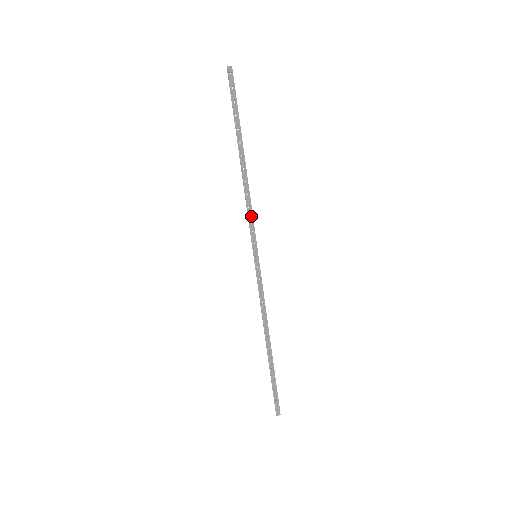
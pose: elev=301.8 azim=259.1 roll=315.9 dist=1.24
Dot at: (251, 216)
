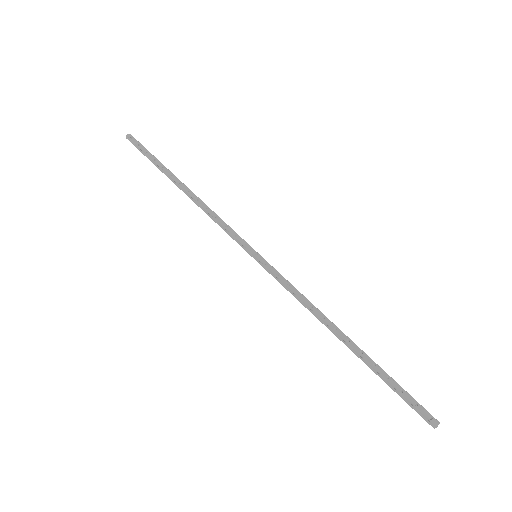
Dot at: (224, 224)
